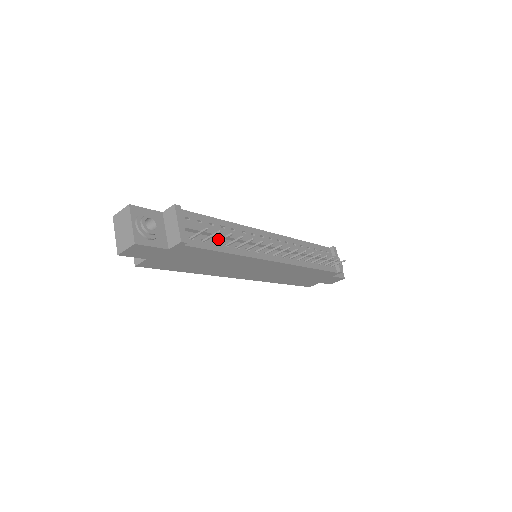
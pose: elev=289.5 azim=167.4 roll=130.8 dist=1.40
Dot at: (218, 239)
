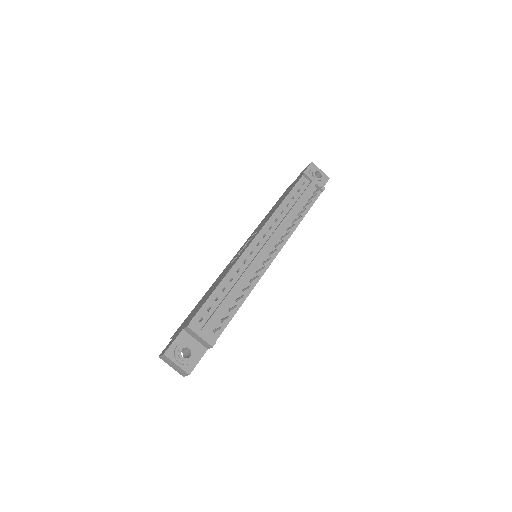
Dot at: (228, 304)
